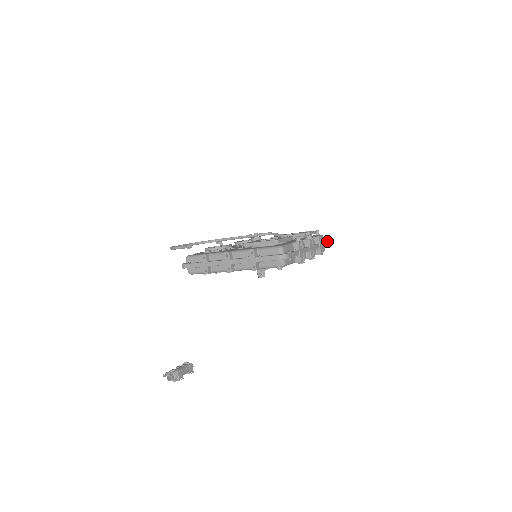
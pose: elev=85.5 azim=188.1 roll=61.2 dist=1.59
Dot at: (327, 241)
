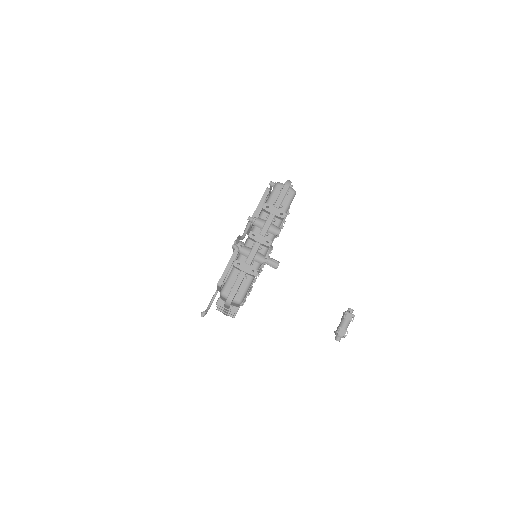
Dot at: (283, 187)
